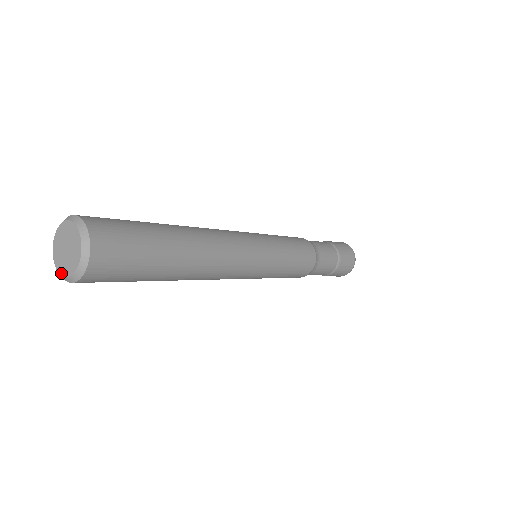
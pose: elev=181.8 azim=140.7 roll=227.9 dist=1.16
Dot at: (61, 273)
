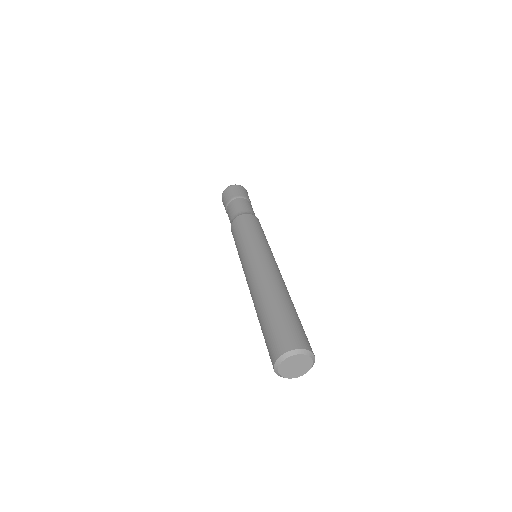
Dot at: (283, 376)
